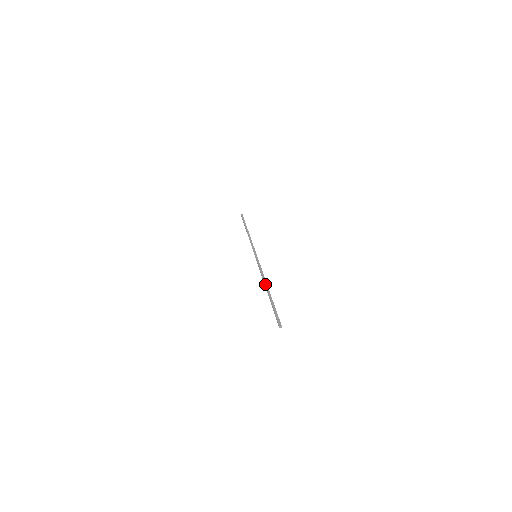
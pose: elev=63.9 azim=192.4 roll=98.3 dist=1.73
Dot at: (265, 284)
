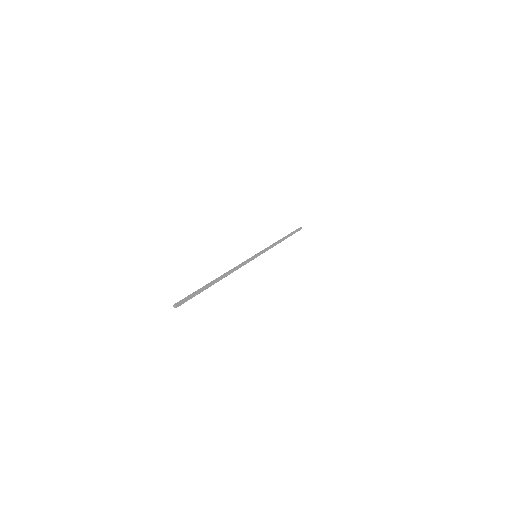
Dot at: (222, 275)
